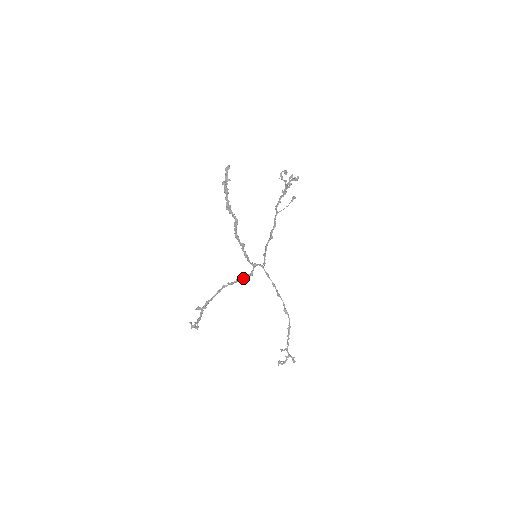
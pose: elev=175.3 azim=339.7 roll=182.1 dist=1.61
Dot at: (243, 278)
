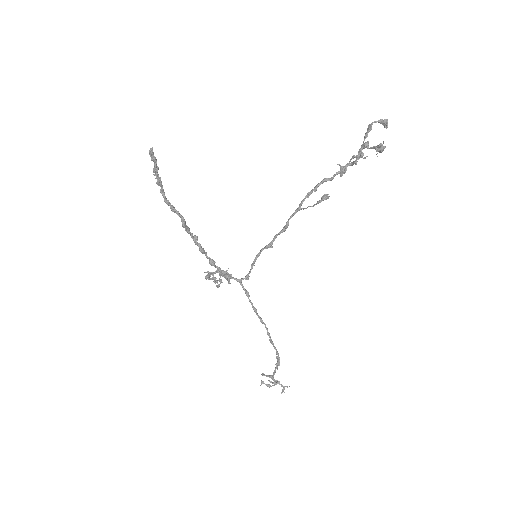
Dot at: (226, 278)
